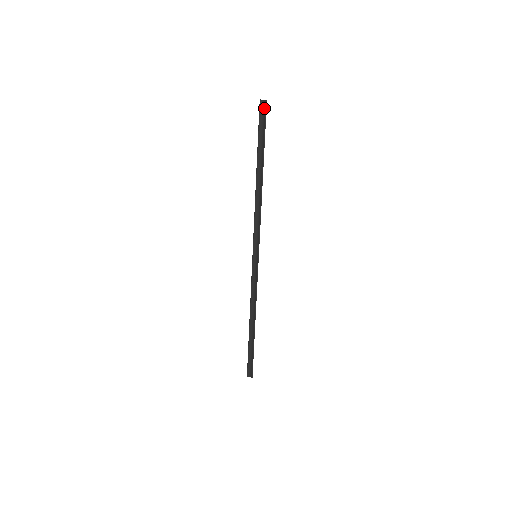
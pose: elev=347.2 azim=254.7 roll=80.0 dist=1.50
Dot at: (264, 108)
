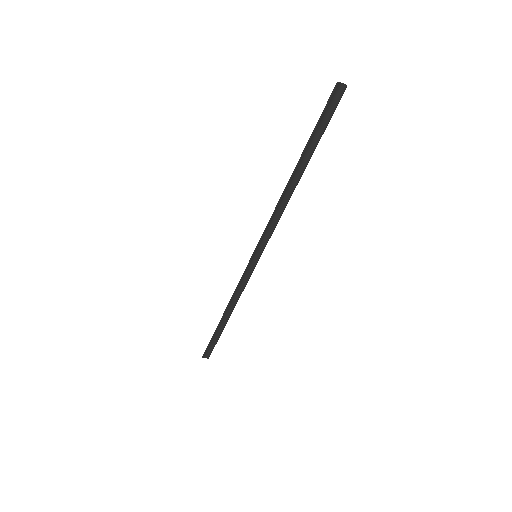
Dot at: (338, 95)
